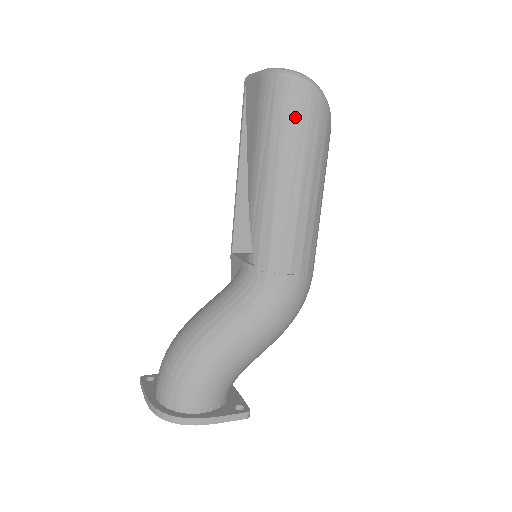
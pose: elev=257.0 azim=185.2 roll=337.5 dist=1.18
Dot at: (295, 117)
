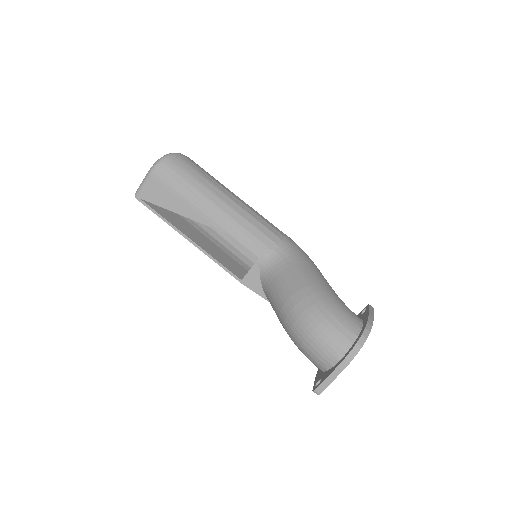
Dot at: (192, 169)
